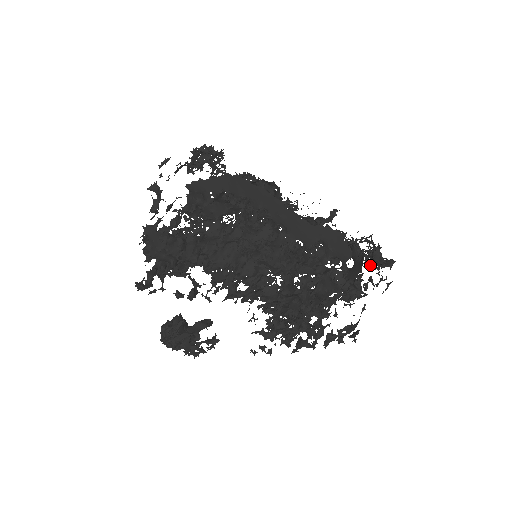
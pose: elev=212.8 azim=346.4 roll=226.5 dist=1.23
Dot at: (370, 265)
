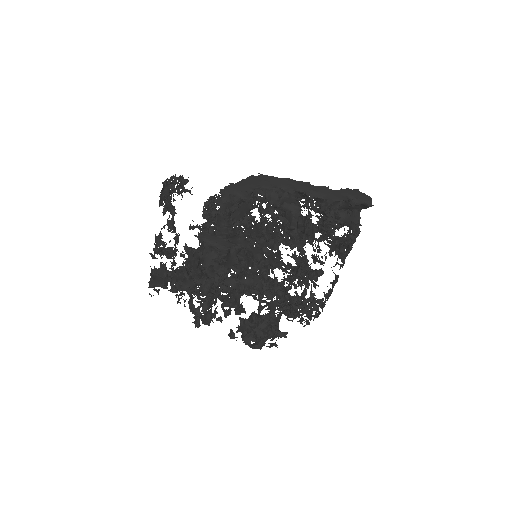
Dot at: occluded
